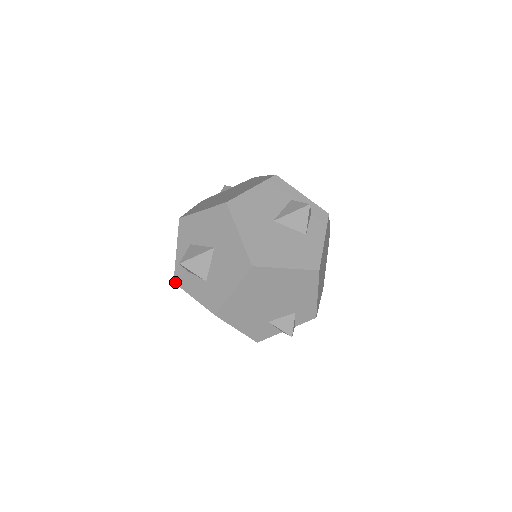
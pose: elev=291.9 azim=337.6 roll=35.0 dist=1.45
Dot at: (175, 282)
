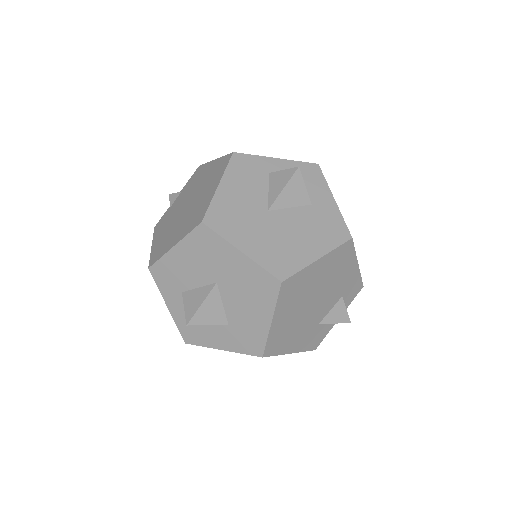
Dot at: (187, 343)
